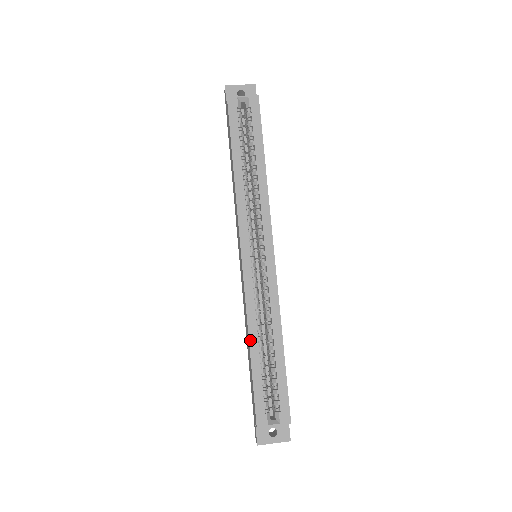
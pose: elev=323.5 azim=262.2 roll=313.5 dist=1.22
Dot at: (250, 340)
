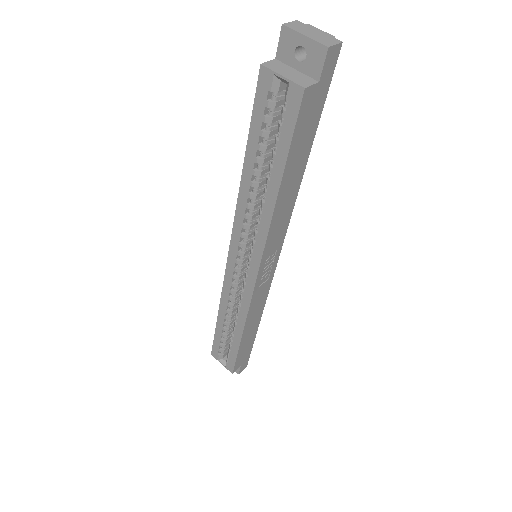
Dot at: (219, 313)
